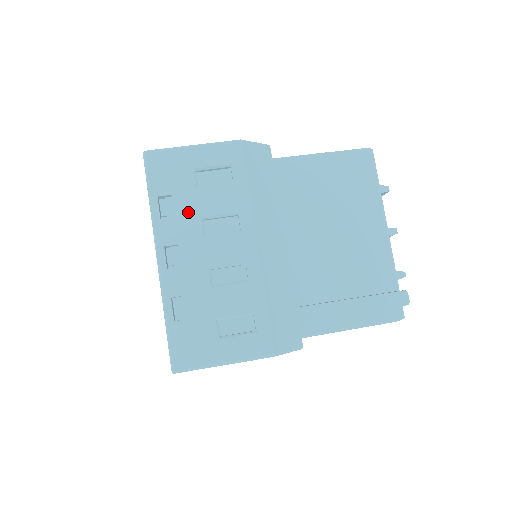
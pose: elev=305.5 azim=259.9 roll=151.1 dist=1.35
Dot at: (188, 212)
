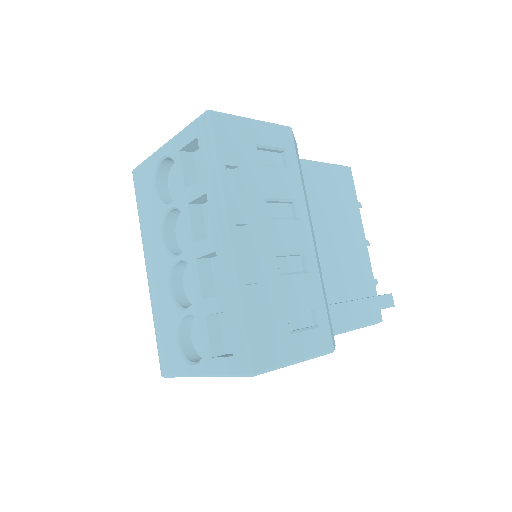
Dot at: (254, 189)
